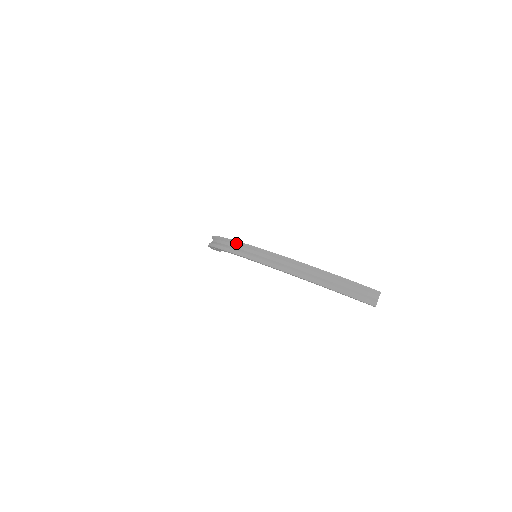
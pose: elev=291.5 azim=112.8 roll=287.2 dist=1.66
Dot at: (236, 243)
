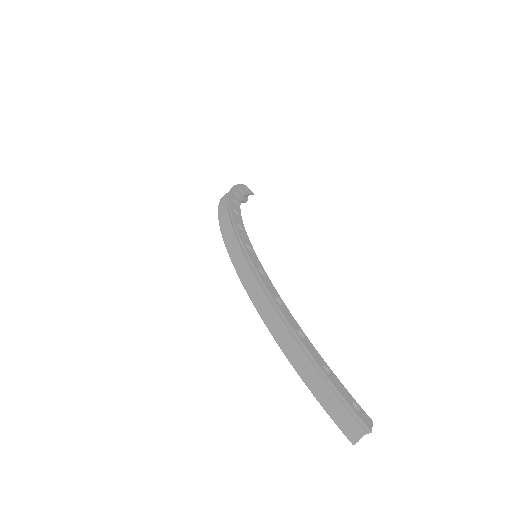
Dot at: (234, 230)
